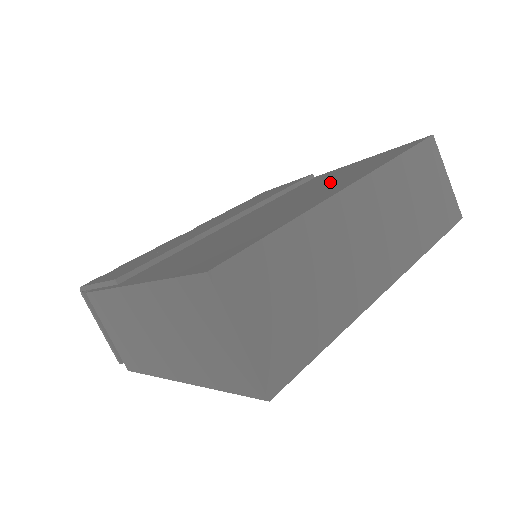
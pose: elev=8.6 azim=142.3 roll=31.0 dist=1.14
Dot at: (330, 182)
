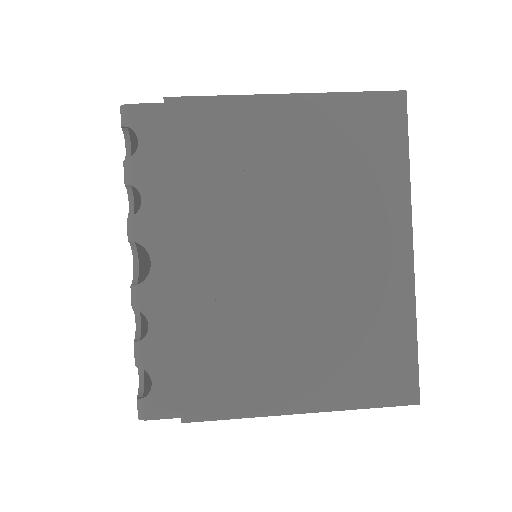
Dot at: (349, 197)
